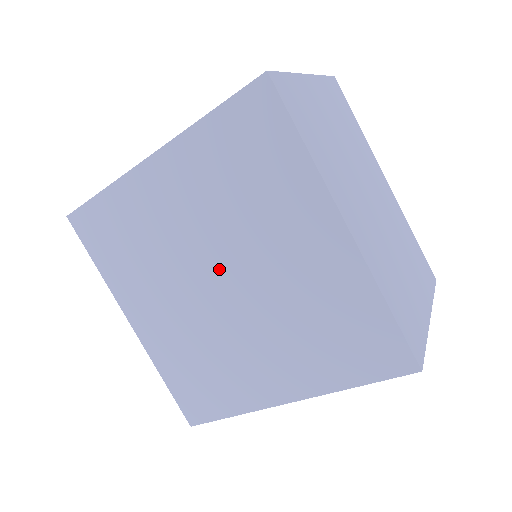
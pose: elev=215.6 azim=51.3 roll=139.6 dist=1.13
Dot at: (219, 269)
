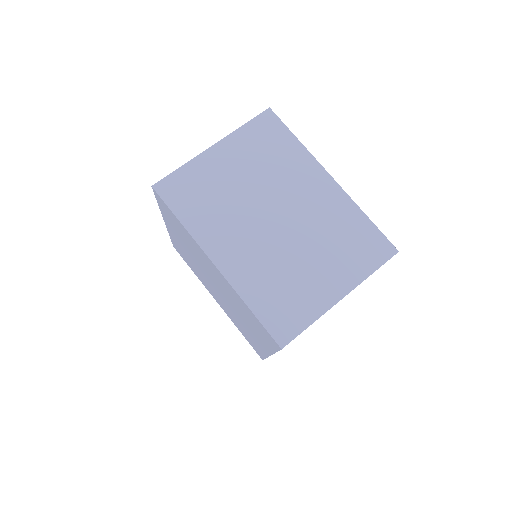
Dot at: (210, 279)
